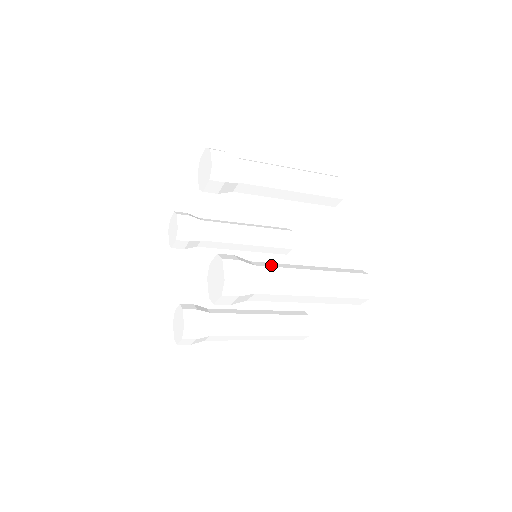
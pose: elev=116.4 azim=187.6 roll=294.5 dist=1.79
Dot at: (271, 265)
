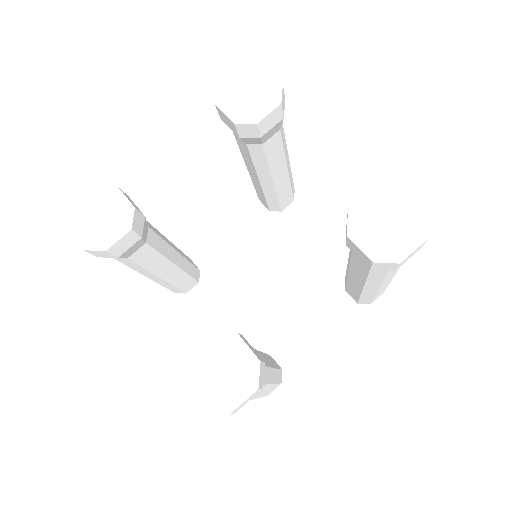
Dot at: (265, 378)
